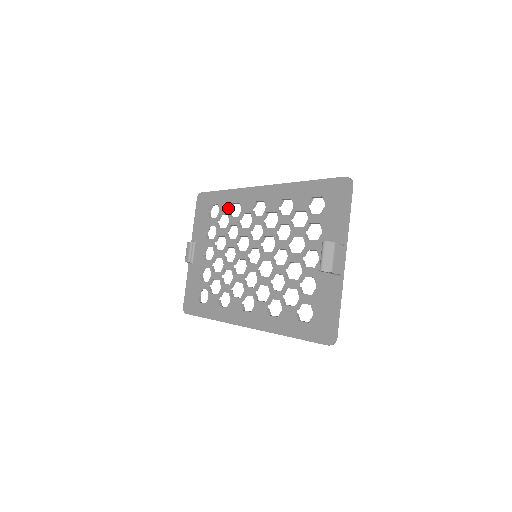
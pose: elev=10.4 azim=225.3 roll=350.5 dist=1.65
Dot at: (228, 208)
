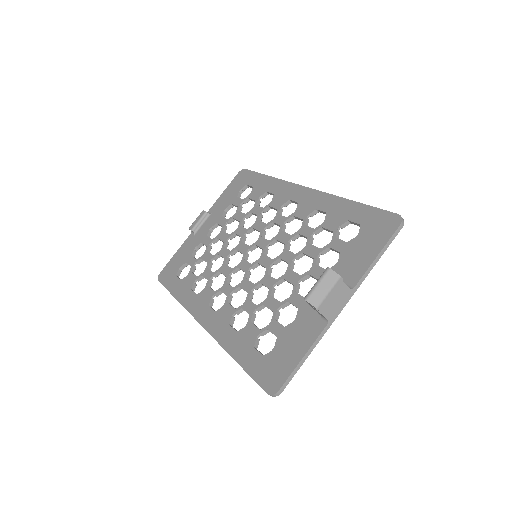
Dot at: (260, 195)
